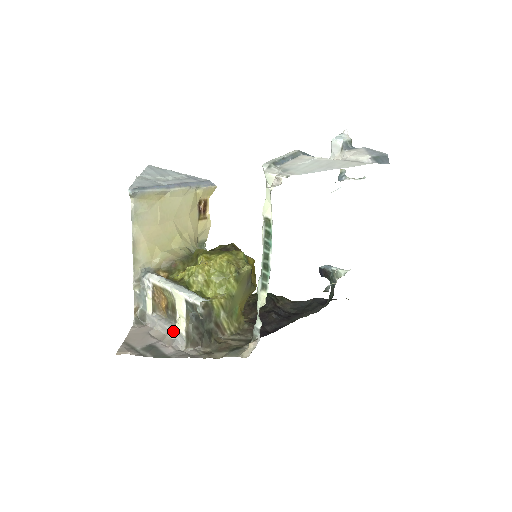
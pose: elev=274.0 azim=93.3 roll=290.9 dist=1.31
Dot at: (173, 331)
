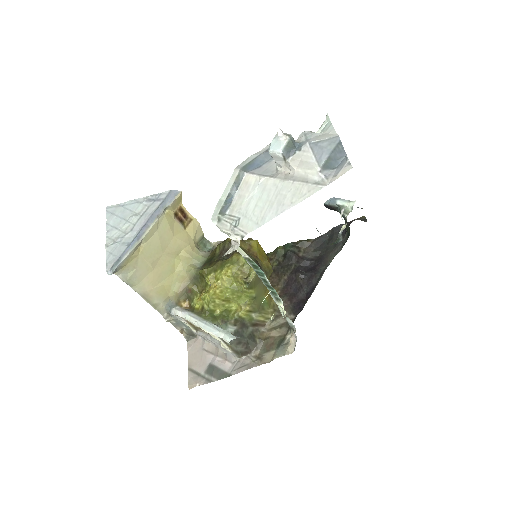
Dot at: (221, 348)
